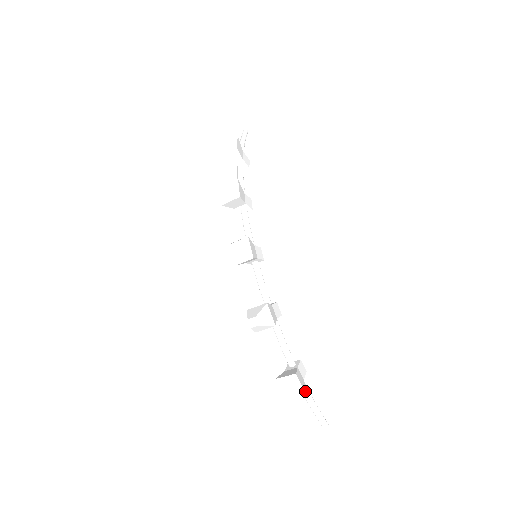
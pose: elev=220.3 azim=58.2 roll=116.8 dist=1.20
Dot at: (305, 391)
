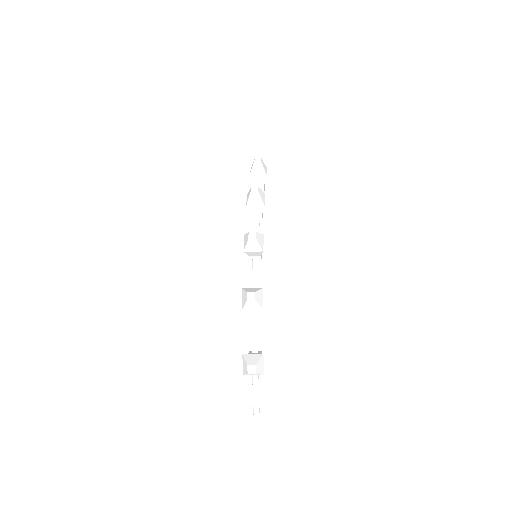
Dot at: (263, 373)
